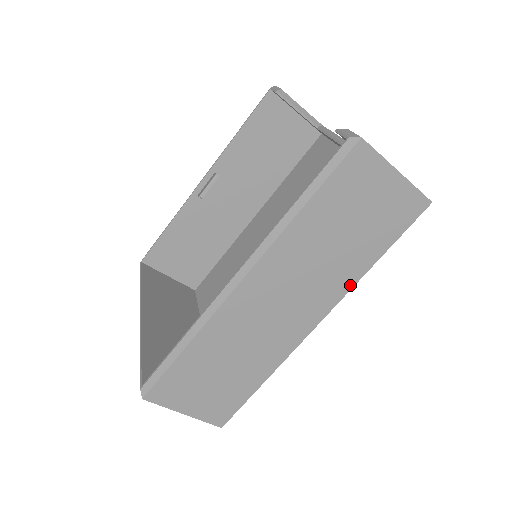
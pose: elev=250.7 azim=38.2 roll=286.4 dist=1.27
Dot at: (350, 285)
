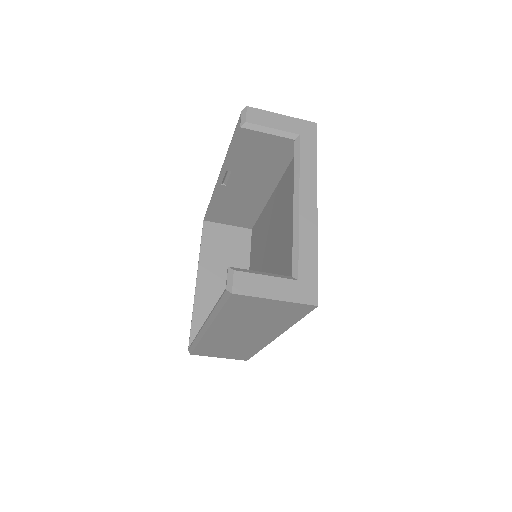
Dot at: (284, 329)
